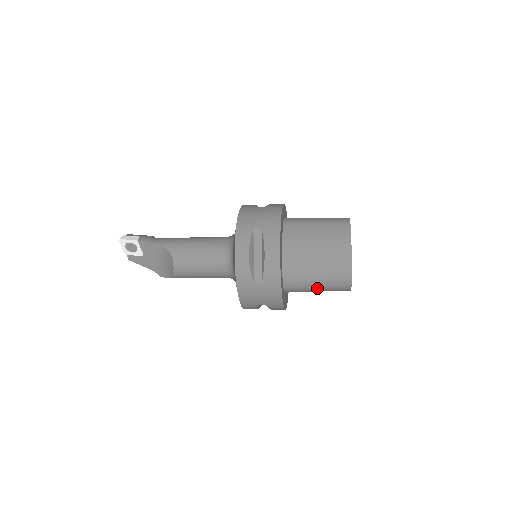
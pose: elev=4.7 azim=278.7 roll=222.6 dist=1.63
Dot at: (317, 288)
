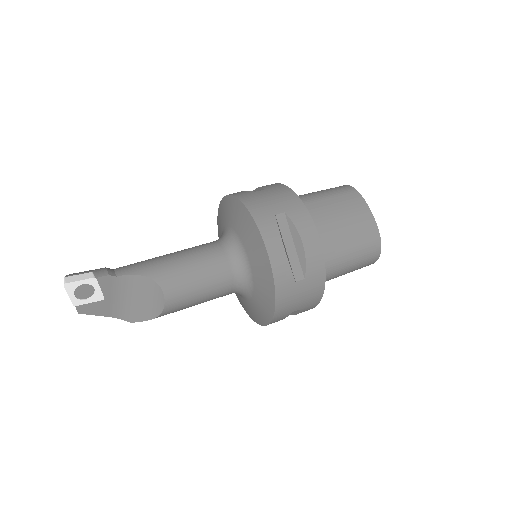
Dot at: (346, 271)
